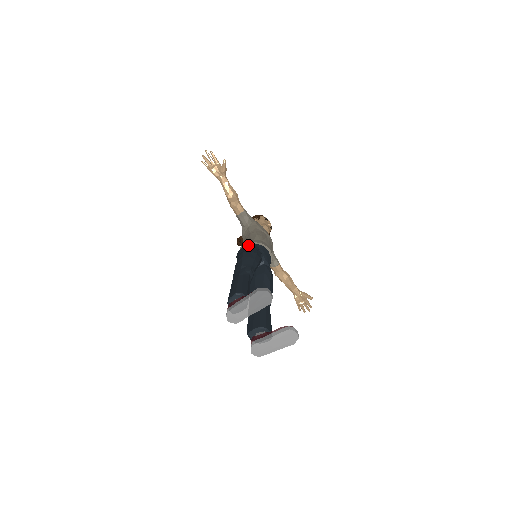
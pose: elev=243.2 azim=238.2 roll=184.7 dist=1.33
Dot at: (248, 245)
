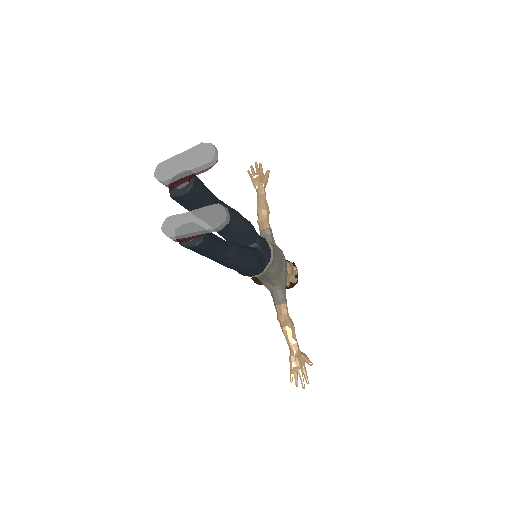
Dot at: occluded
